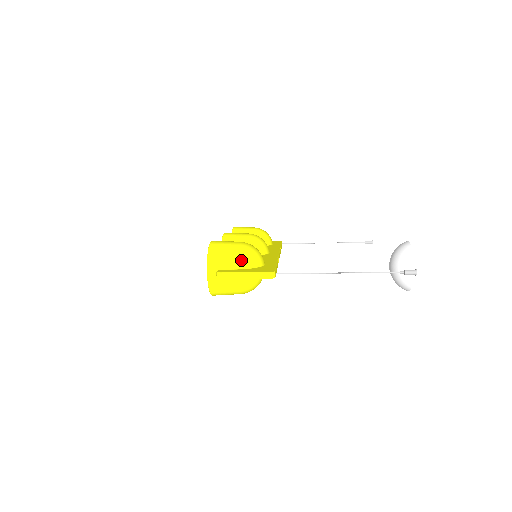
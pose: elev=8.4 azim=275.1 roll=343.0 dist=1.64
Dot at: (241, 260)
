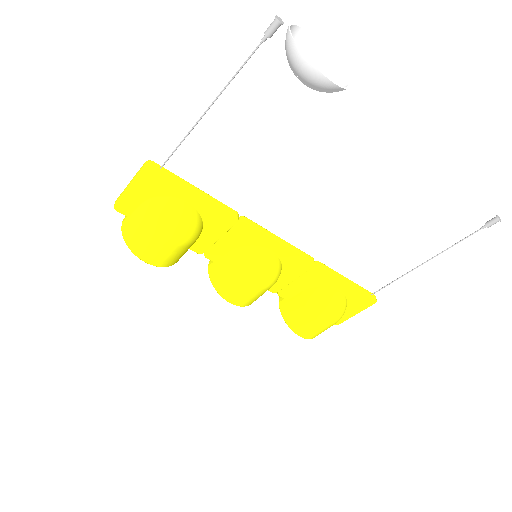
Dot at: occluded
